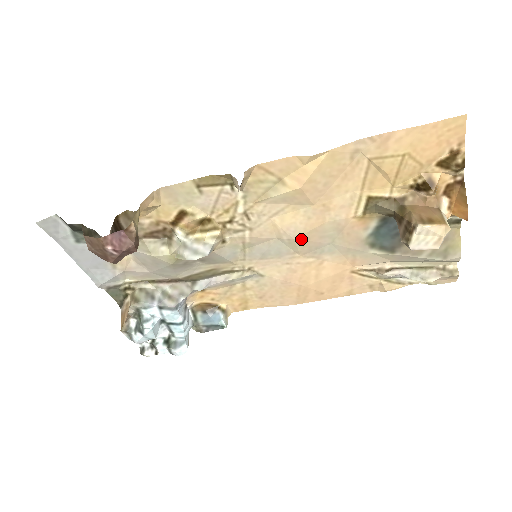
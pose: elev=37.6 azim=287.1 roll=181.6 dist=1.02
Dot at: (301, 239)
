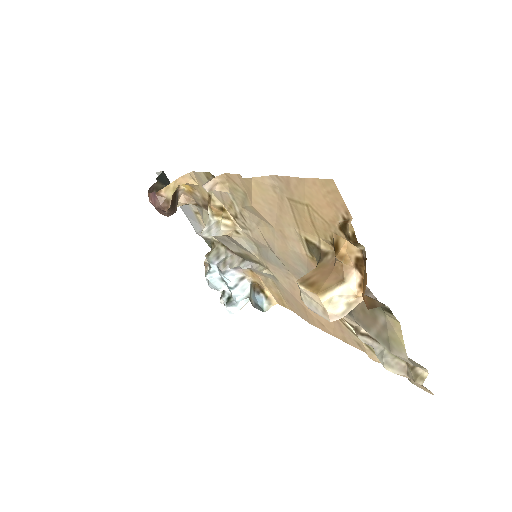
Dot at: (281, 257)
